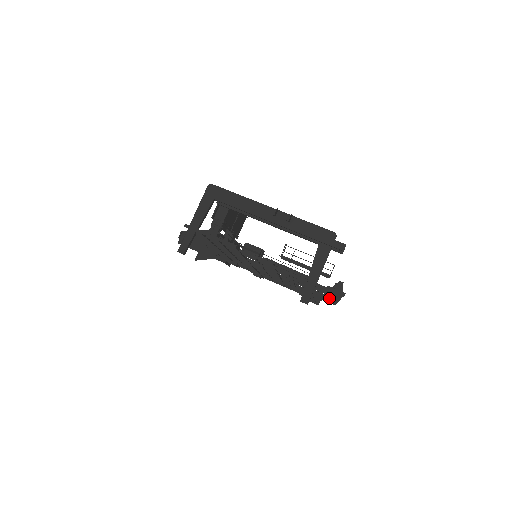
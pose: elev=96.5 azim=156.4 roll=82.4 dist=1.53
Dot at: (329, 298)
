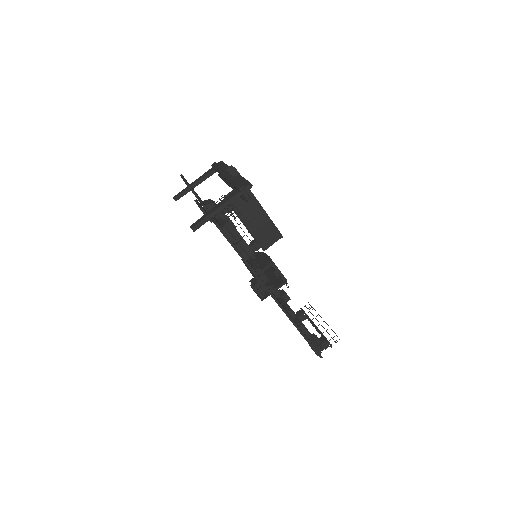
Dot at: occluded
